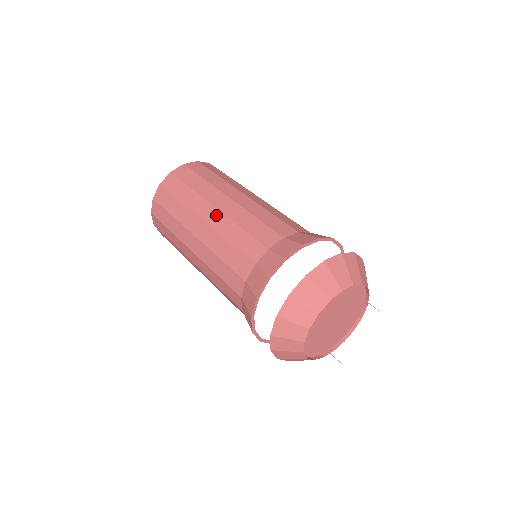
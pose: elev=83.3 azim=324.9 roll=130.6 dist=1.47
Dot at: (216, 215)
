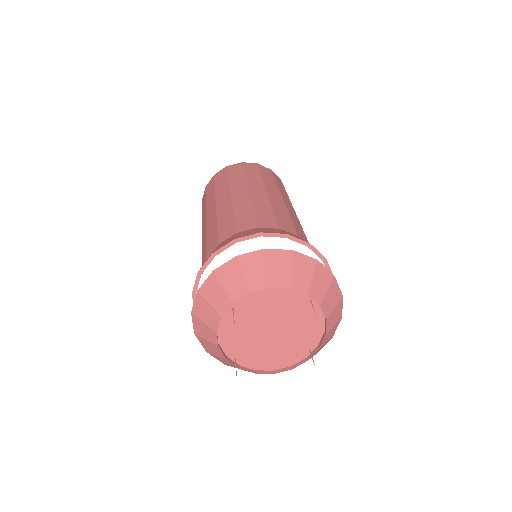
Dot at: (262, 194)
